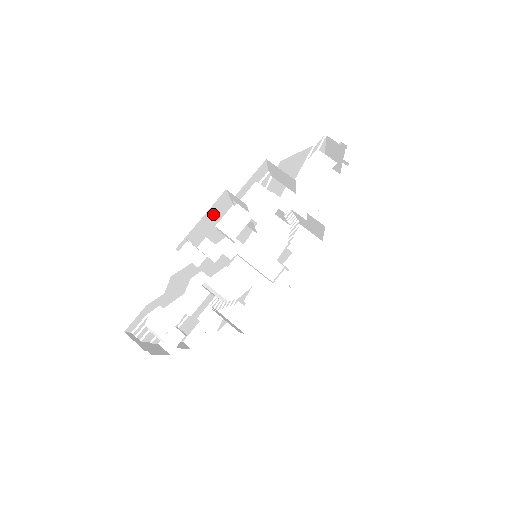
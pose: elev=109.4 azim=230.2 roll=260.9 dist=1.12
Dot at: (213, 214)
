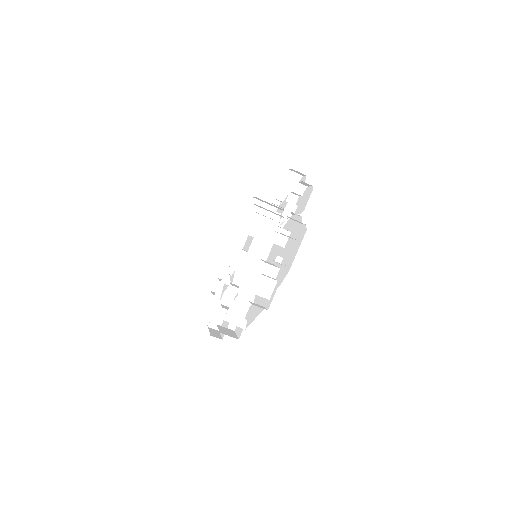
Dot at: occluded
